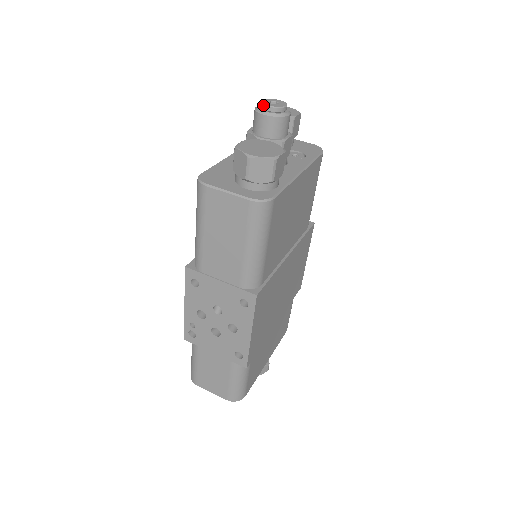
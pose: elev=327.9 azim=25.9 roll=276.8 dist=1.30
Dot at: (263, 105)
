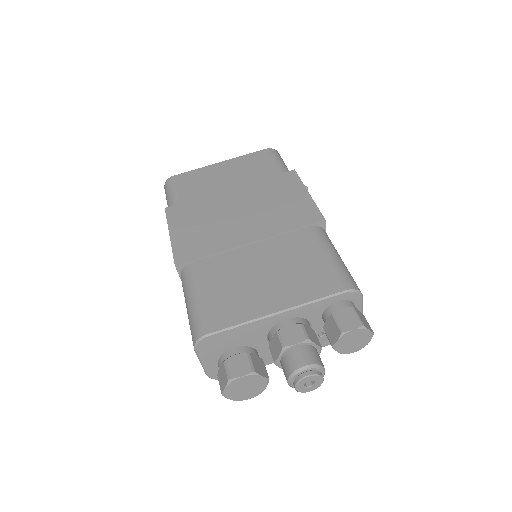
Dot at: (295, 385)
